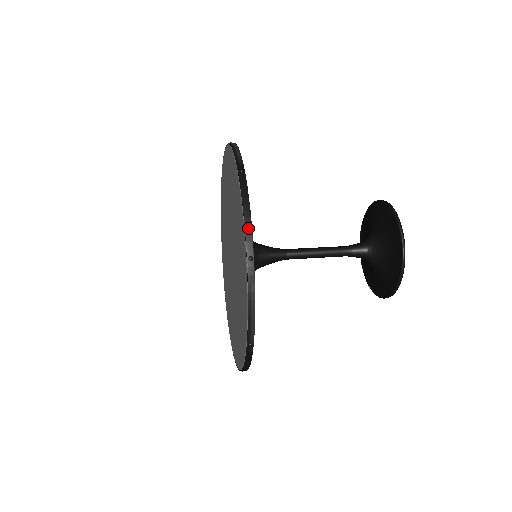
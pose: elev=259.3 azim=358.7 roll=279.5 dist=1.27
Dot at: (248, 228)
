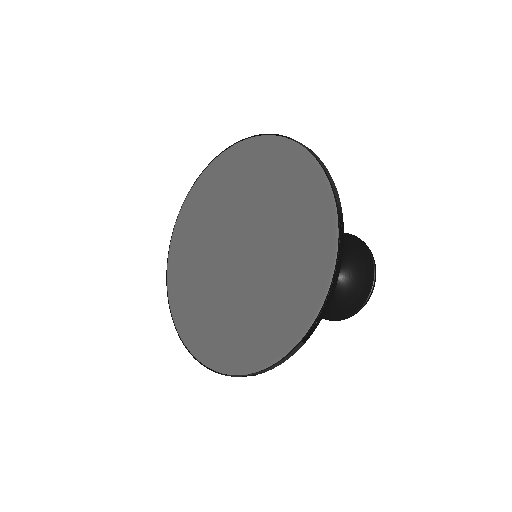
Dot at: (330, 296)
